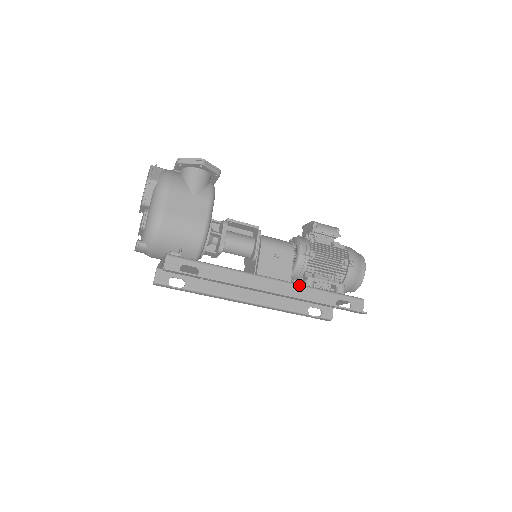
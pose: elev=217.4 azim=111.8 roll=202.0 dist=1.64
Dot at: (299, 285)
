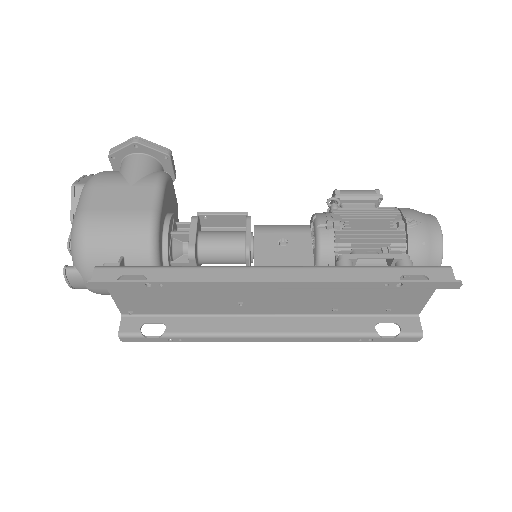
Dot at: (323, 267)
